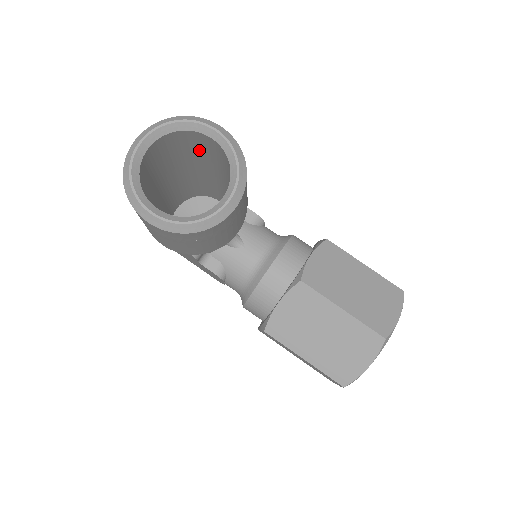
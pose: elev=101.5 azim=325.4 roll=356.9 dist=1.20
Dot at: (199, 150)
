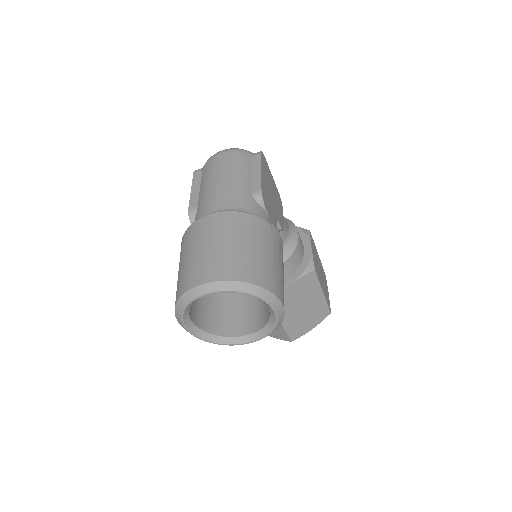
Dot at: occluded
